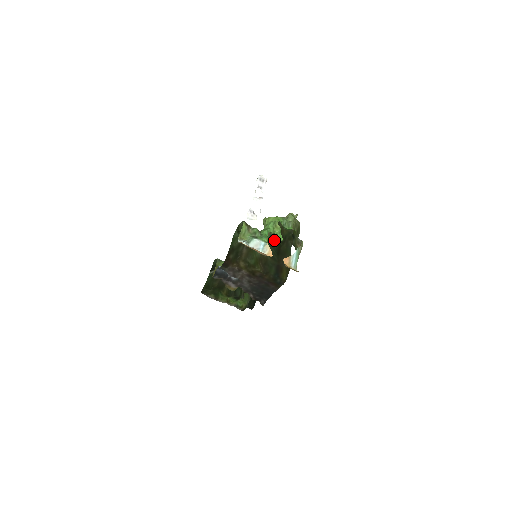
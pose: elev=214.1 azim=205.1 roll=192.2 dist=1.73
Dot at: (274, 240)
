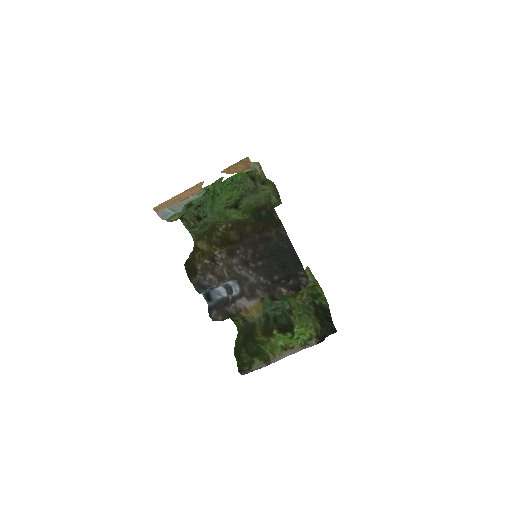
Dot at: occluded
